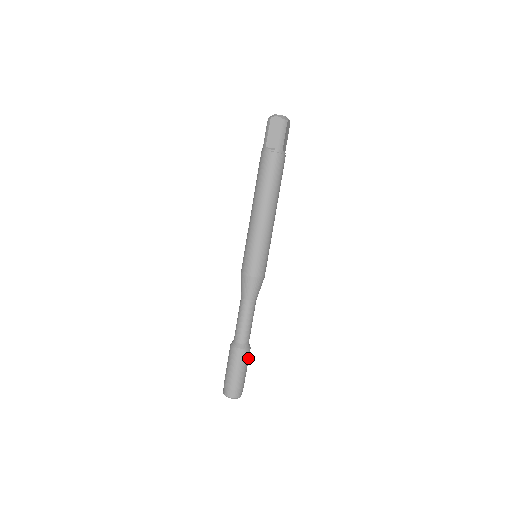
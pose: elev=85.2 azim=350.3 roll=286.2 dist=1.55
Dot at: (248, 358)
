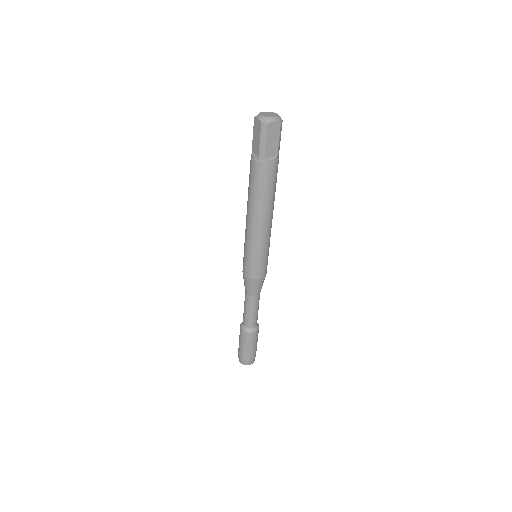
Dot at: occluded
